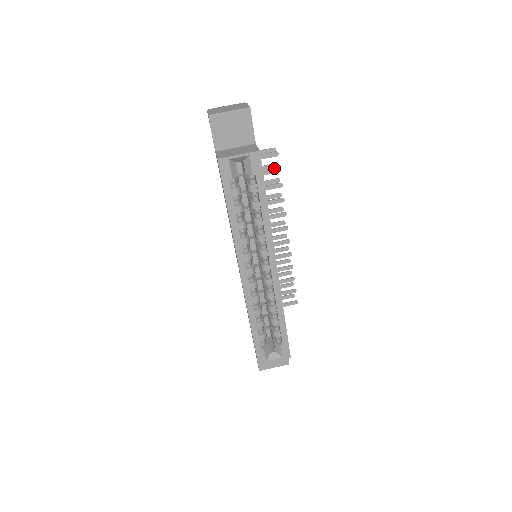
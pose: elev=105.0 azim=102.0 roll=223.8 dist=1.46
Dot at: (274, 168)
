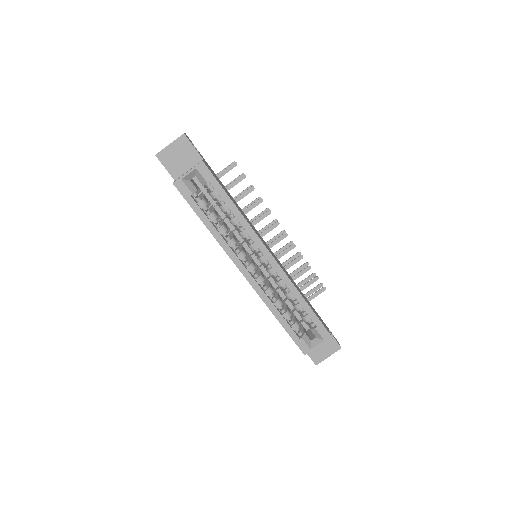
Dot at: (239, 177)
